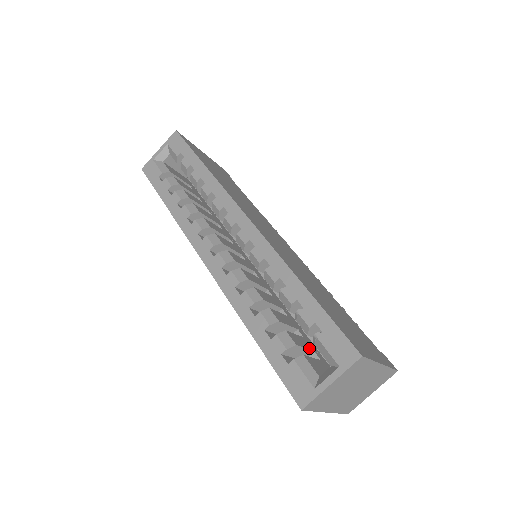
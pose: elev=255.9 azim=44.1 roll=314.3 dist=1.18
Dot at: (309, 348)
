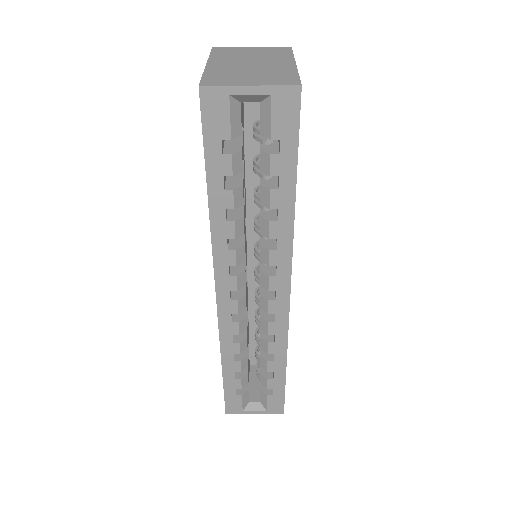
Dot at: occluded
